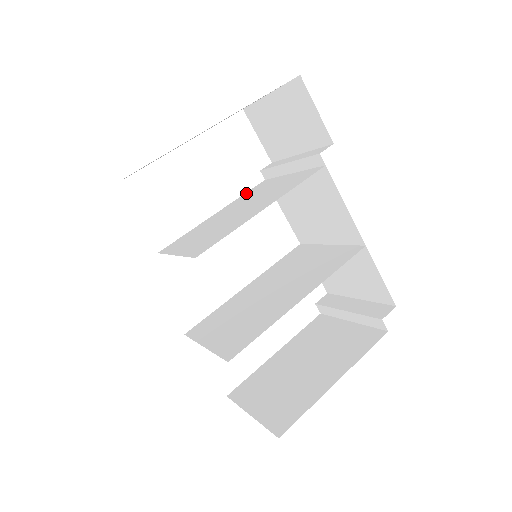
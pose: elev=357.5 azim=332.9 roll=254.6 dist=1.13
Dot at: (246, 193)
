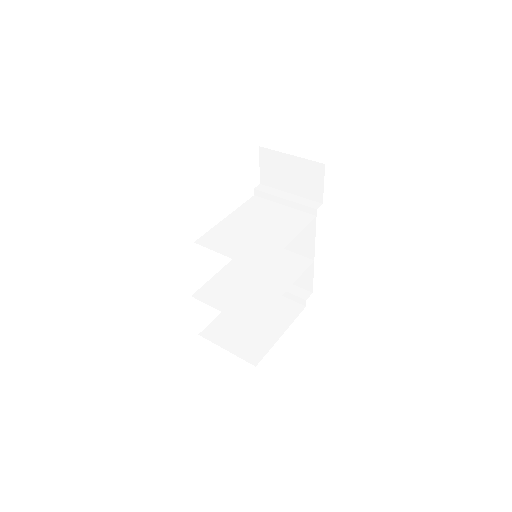
Dot at: (245, 205)
